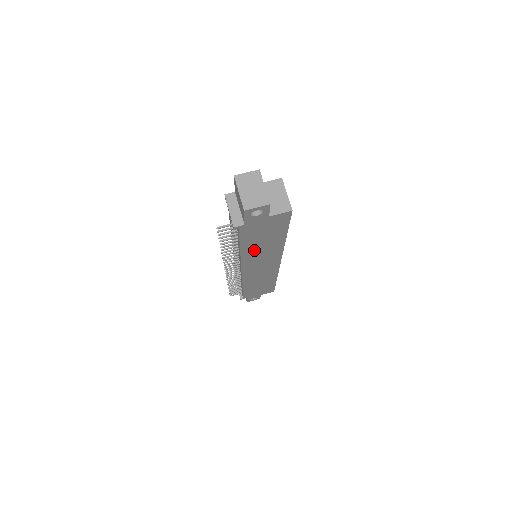
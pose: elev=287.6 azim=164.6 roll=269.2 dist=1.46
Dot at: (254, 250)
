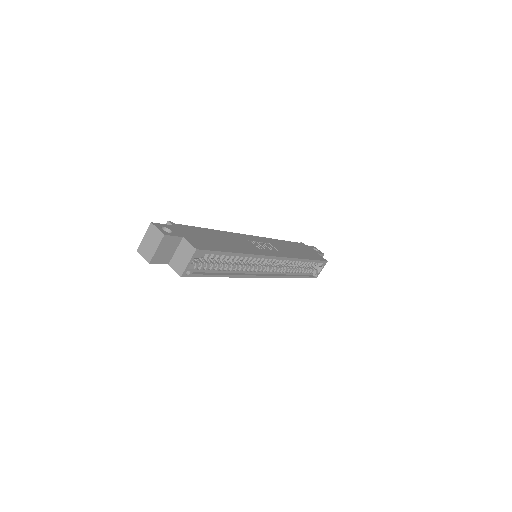
Dot at: occluded
